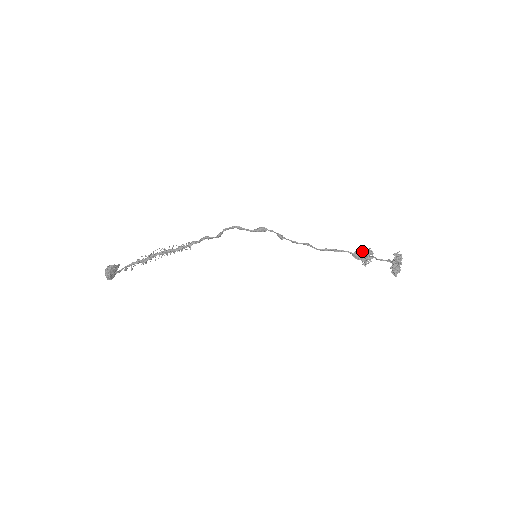
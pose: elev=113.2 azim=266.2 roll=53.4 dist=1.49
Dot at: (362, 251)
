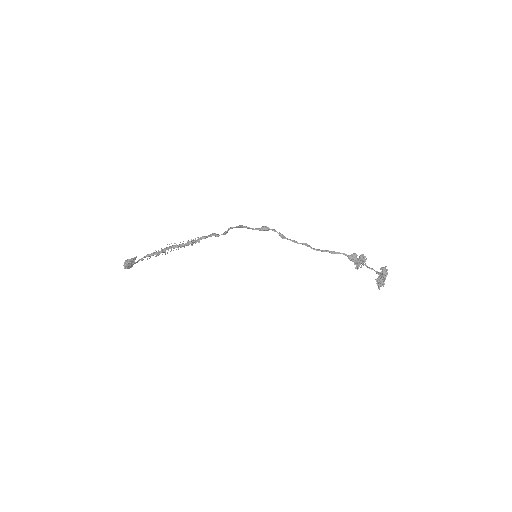
Dot at: occluded
